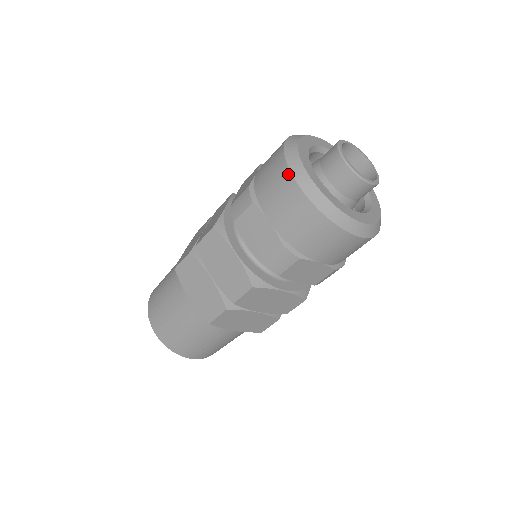
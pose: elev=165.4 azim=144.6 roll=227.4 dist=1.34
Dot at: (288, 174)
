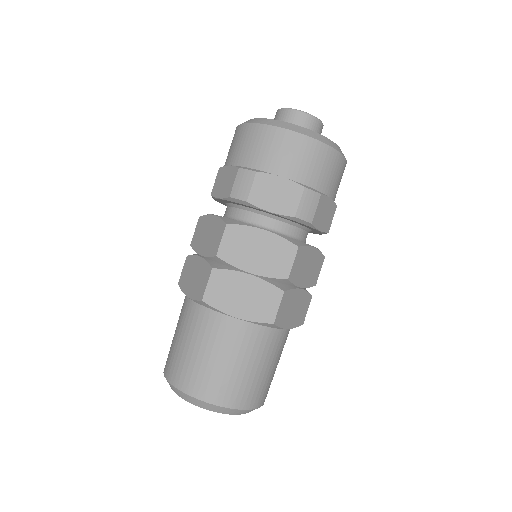
Dot at: (275, 129)
